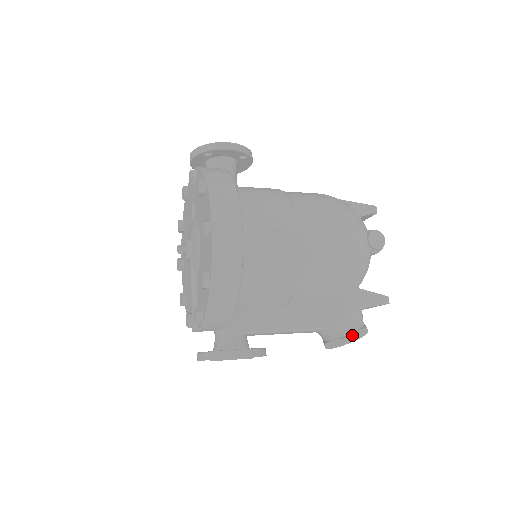
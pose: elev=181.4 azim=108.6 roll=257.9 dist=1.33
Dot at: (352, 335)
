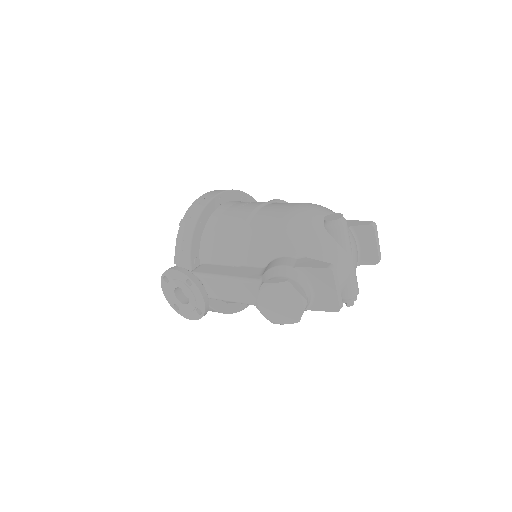
Dot at: (271, 280)
